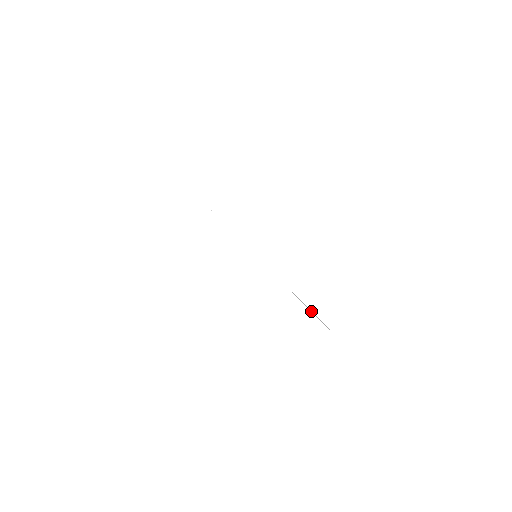
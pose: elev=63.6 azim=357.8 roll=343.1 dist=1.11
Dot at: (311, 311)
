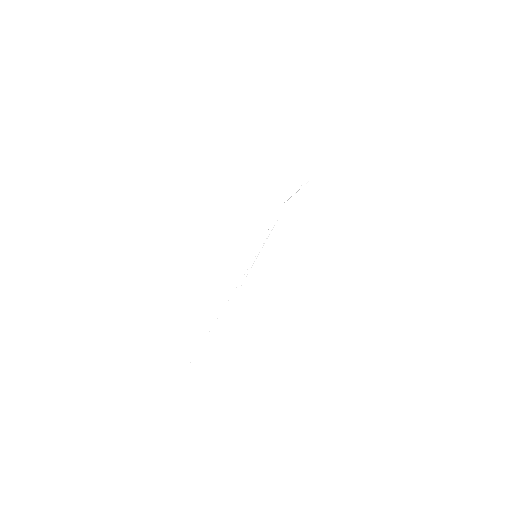
Dot at: occluded
